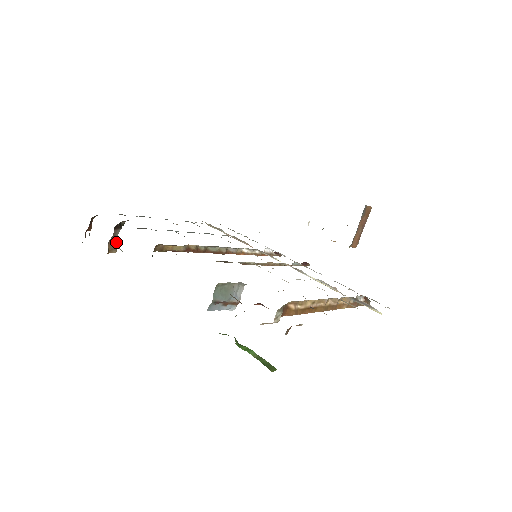
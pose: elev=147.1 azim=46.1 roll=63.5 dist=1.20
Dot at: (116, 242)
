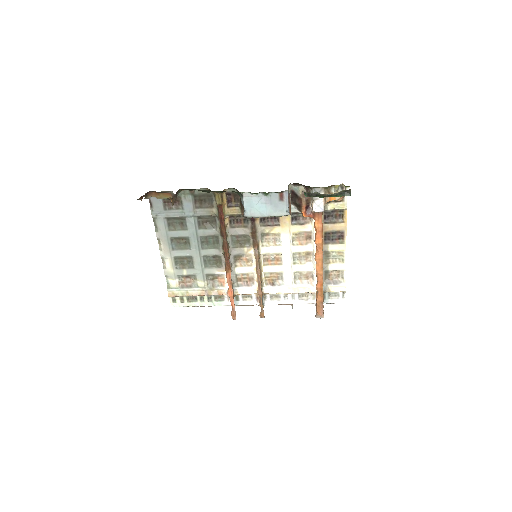
Dot at: occluded
